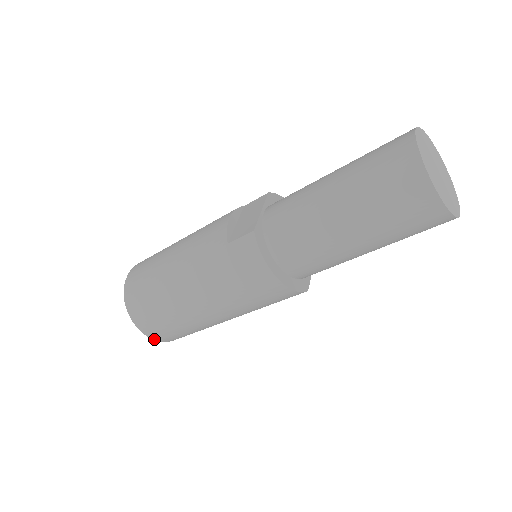
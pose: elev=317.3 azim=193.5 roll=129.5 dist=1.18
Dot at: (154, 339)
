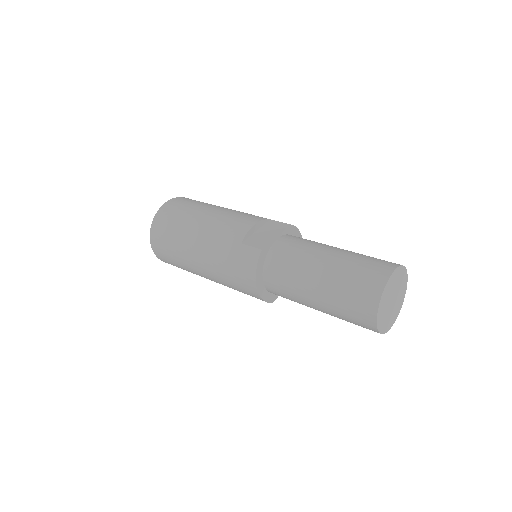
Dot at: (157, 256)
